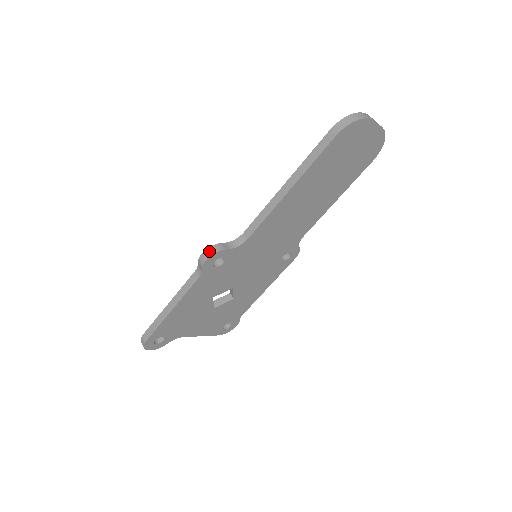
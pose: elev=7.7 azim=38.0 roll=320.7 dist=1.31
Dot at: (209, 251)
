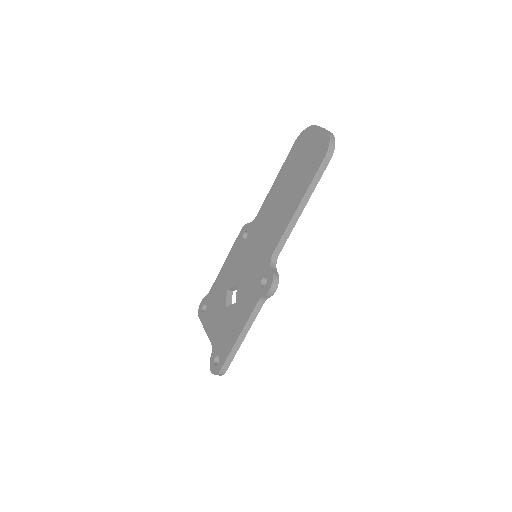
Dot at: (275, 284)
